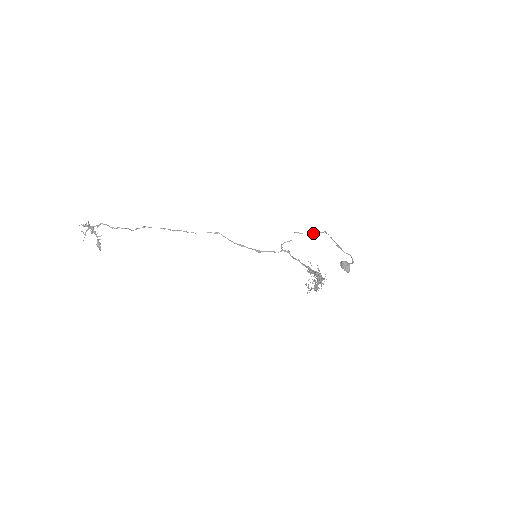
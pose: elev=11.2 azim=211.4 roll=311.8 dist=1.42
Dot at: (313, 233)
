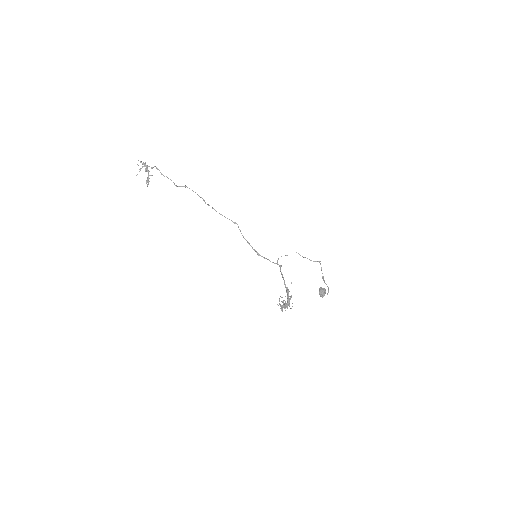
Dot at: (309, 259)
